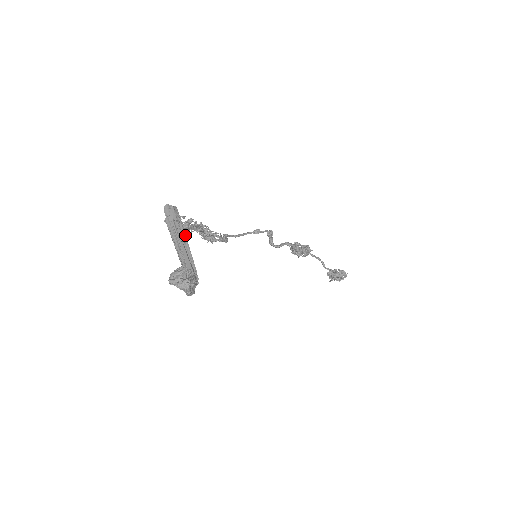
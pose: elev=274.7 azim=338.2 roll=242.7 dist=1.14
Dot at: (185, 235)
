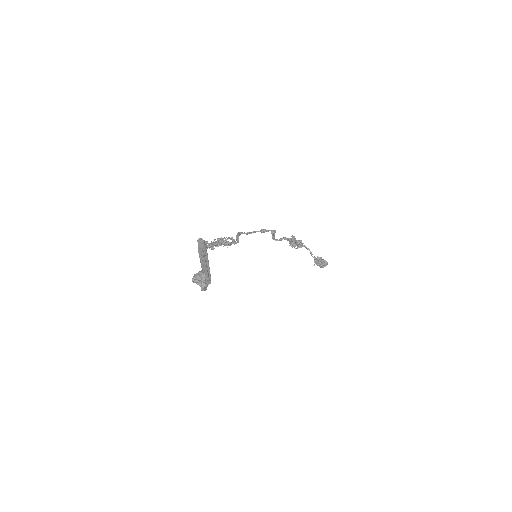
Dot at: occluded
